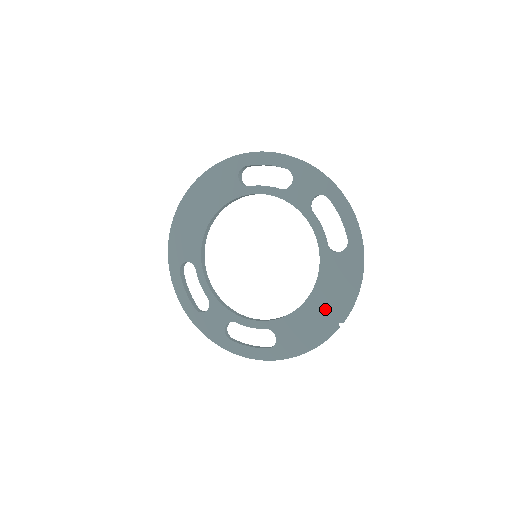
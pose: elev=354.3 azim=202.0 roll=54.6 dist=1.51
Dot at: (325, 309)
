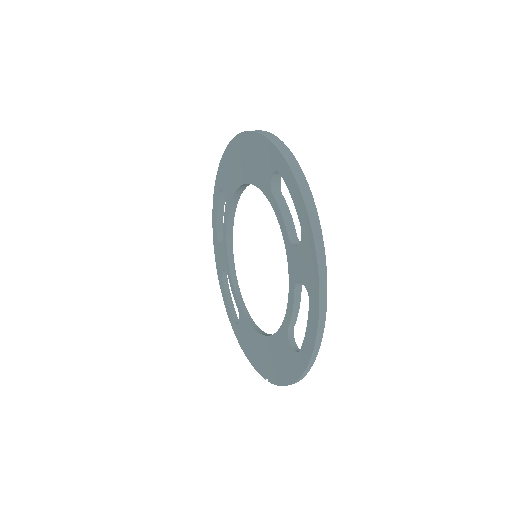
Dot at: (265, 357)
